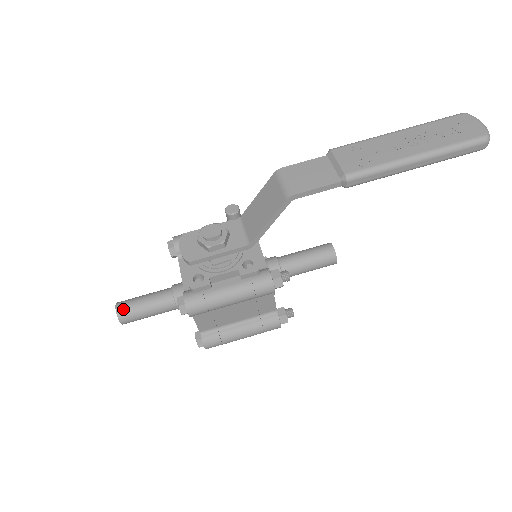
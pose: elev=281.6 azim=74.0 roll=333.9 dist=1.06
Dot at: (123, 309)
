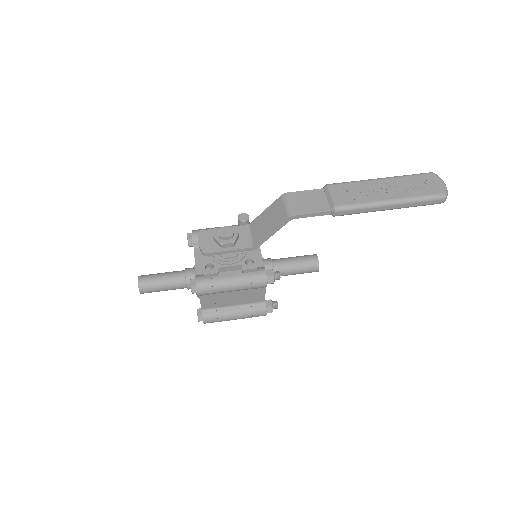
Dot at: (144, 282)
